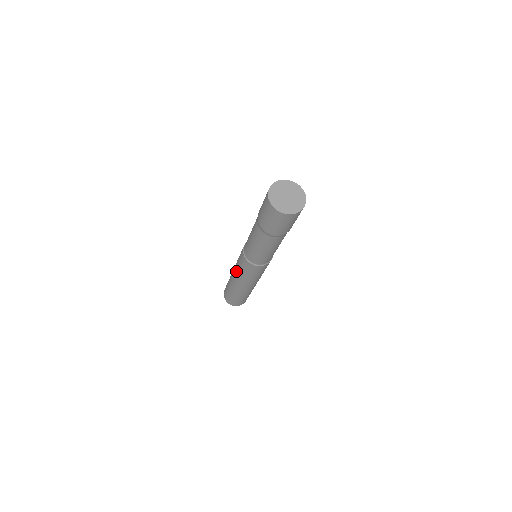
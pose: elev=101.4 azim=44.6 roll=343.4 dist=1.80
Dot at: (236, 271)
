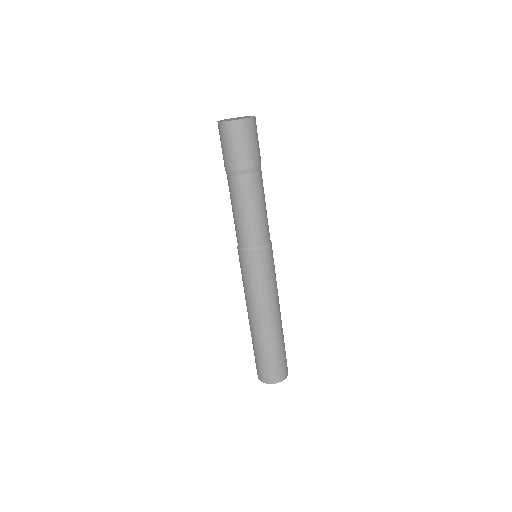
Dot at: occluded
